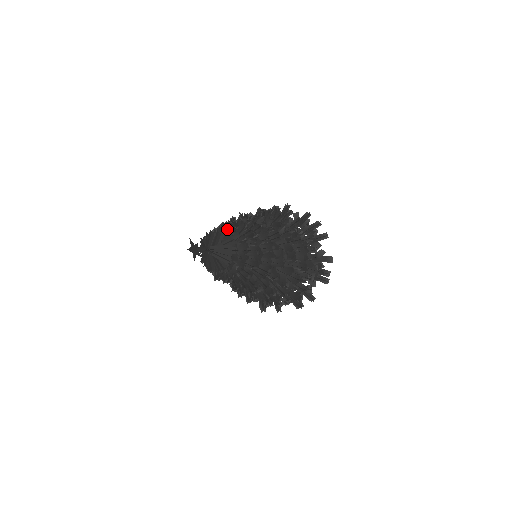
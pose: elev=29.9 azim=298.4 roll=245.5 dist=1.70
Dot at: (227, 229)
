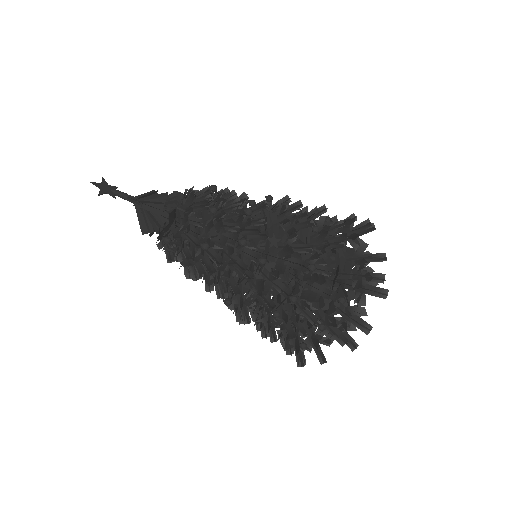
Dot at: (185, 196)
